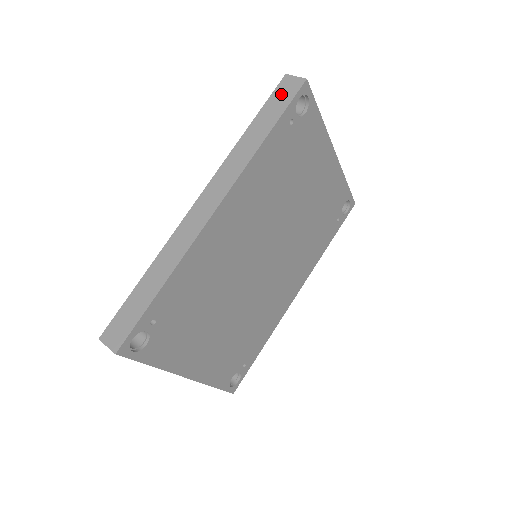
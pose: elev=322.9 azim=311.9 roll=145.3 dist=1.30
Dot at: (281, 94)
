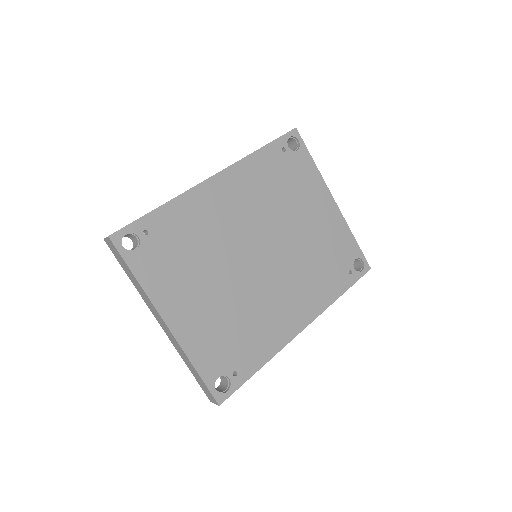
Dot at: occluded
